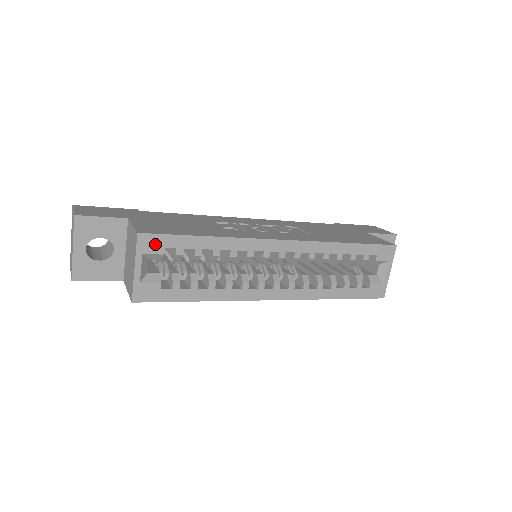
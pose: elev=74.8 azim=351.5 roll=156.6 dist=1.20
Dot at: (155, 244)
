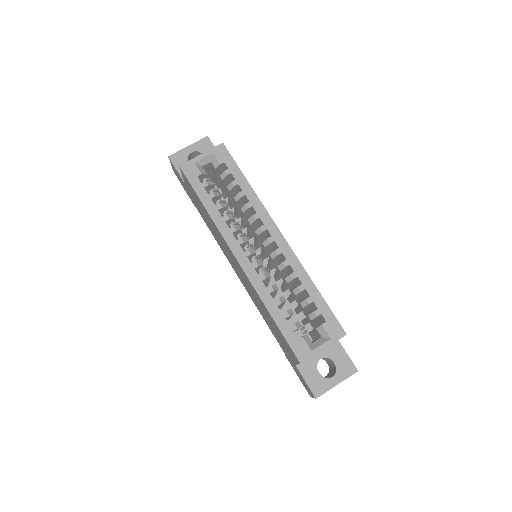
Dot at: (223, 156)
